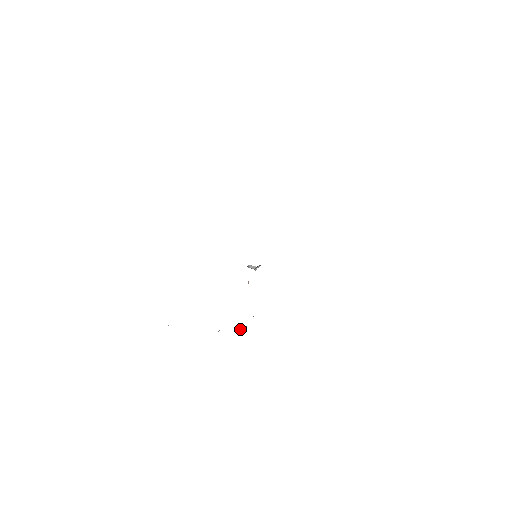
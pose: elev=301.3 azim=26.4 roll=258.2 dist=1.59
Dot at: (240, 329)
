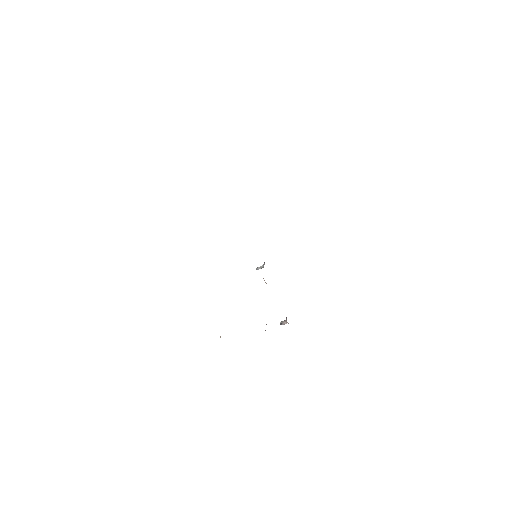
Dot at: (283, 322)
